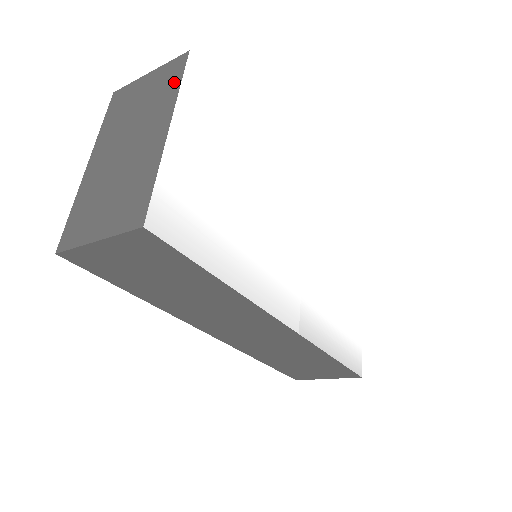
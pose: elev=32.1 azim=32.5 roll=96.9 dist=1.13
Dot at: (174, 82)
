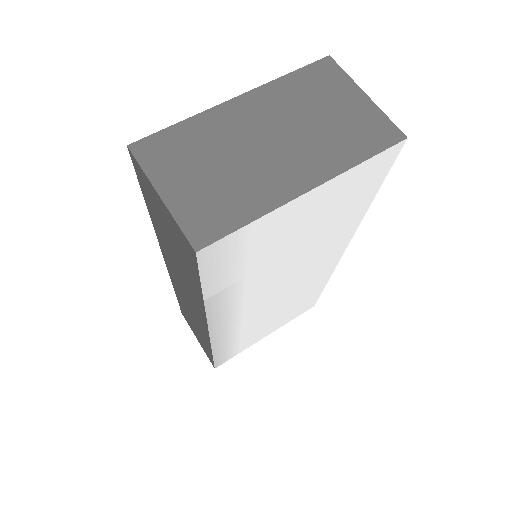
Dot at: (364, 149)
